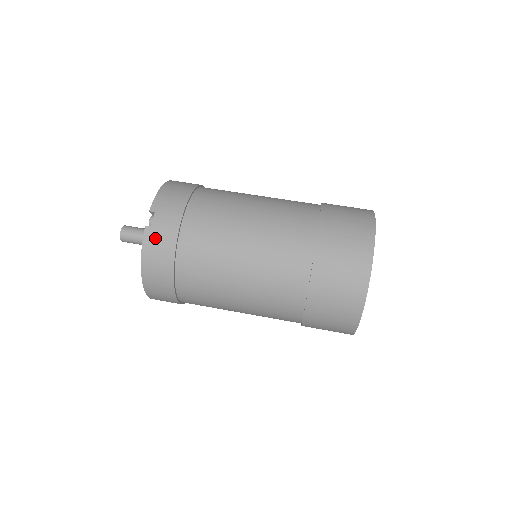
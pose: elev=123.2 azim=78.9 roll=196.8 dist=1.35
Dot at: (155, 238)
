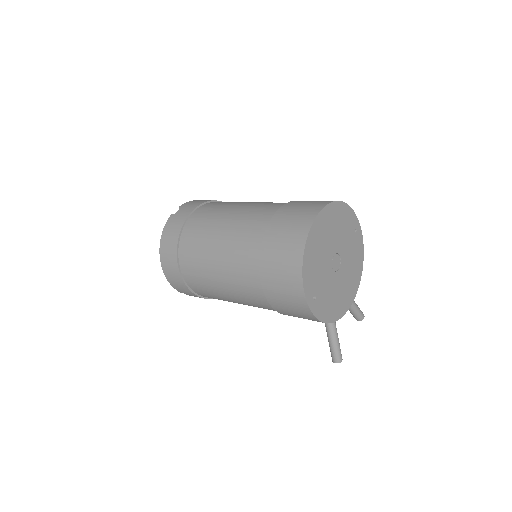
Dot at: (173, 220)
